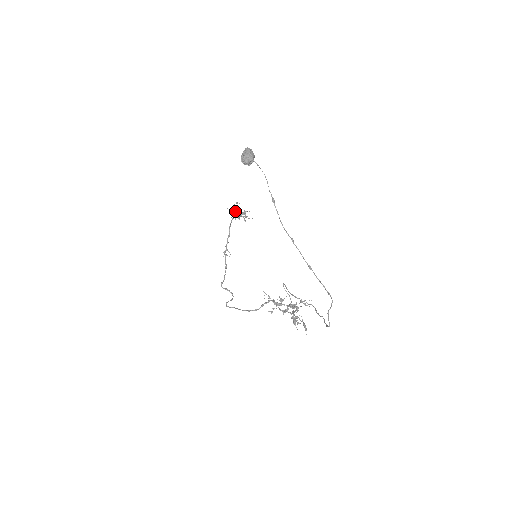
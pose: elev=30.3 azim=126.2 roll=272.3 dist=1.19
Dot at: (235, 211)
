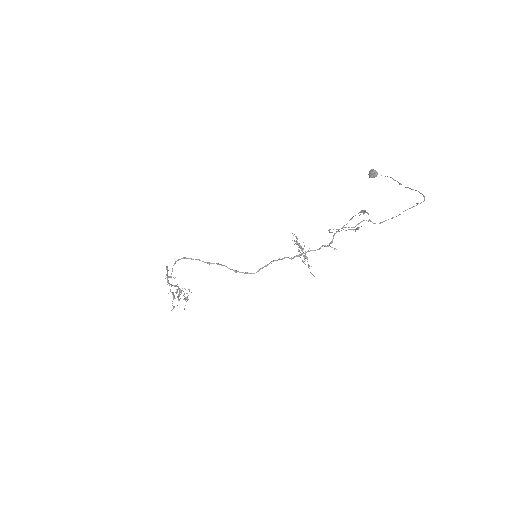
Dot at: (181, 291)
